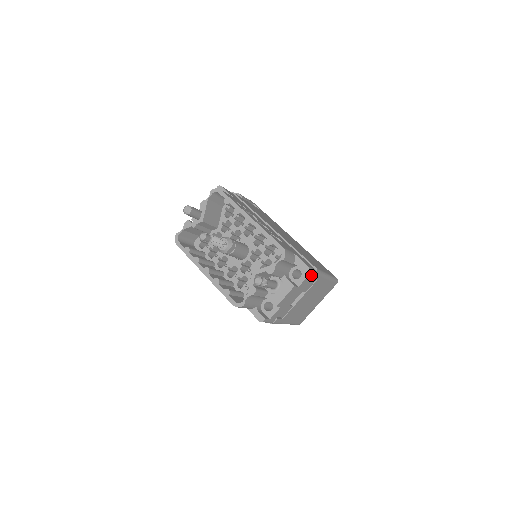
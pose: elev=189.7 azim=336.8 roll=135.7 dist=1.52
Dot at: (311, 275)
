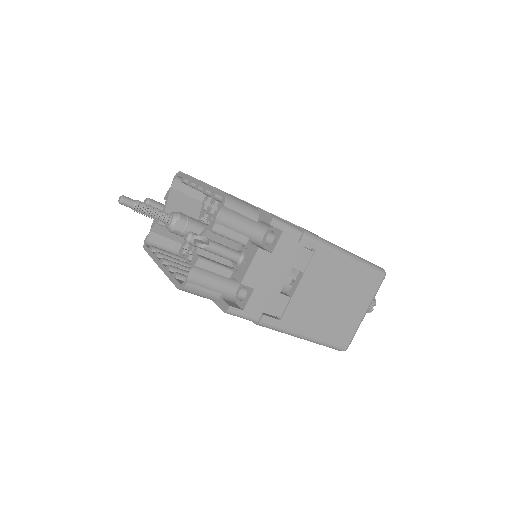
Dot at: (290, 234)
